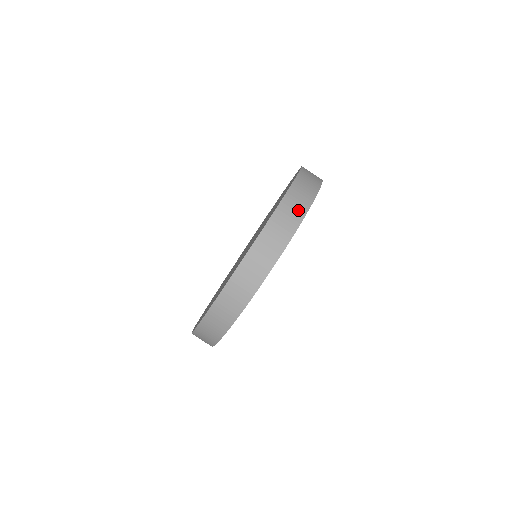
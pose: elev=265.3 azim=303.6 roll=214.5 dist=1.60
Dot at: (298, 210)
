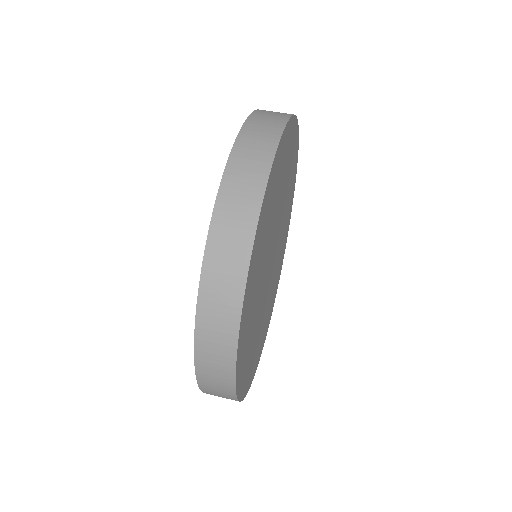
Dot at: (279, 114)
